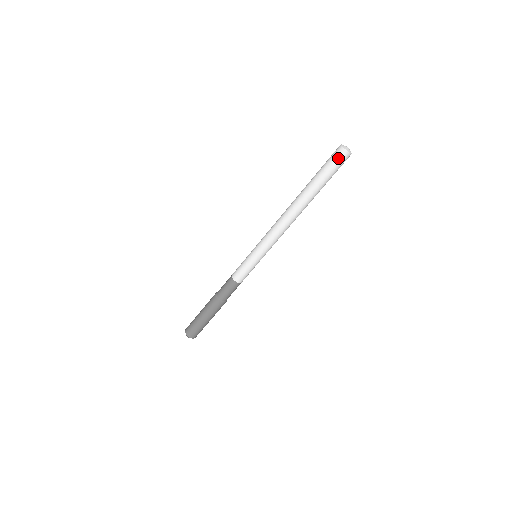
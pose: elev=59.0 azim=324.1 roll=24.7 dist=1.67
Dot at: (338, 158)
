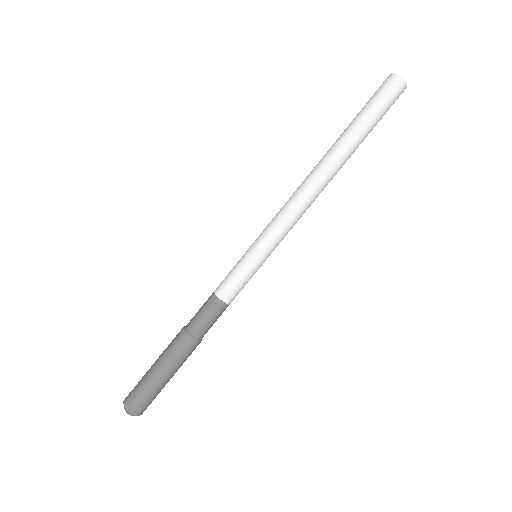
Dot at: (384, 86)
